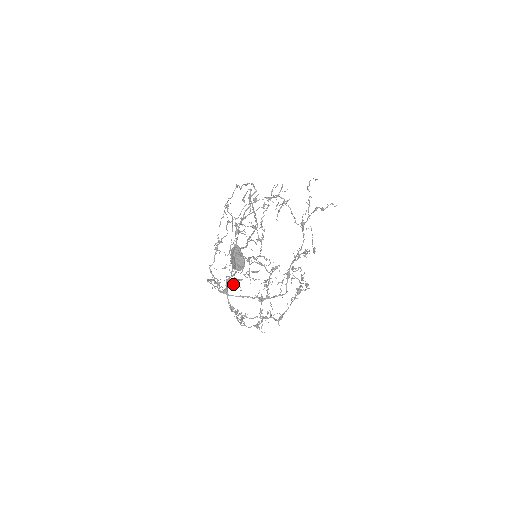
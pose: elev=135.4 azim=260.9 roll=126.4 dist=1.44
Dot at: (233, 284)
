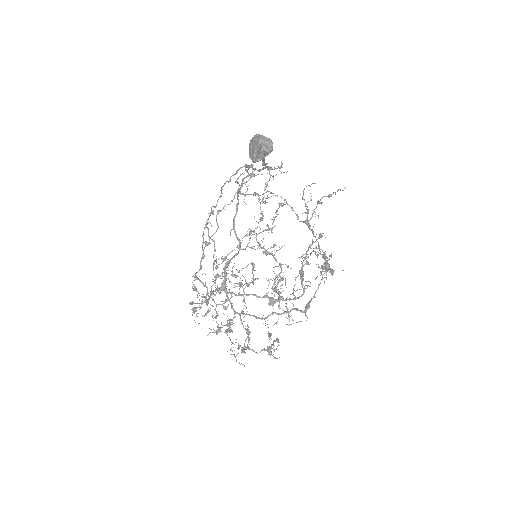
Dot at: (220, 330)
